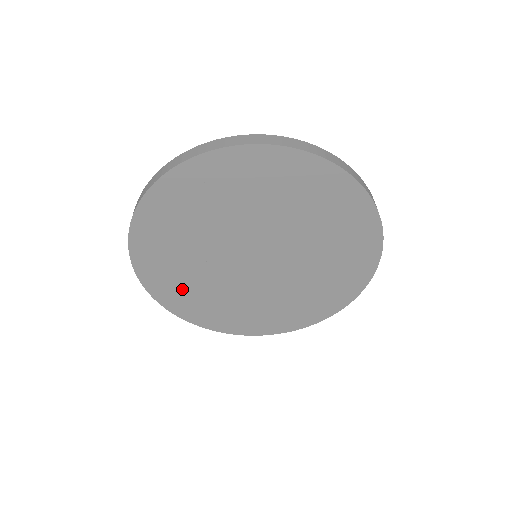
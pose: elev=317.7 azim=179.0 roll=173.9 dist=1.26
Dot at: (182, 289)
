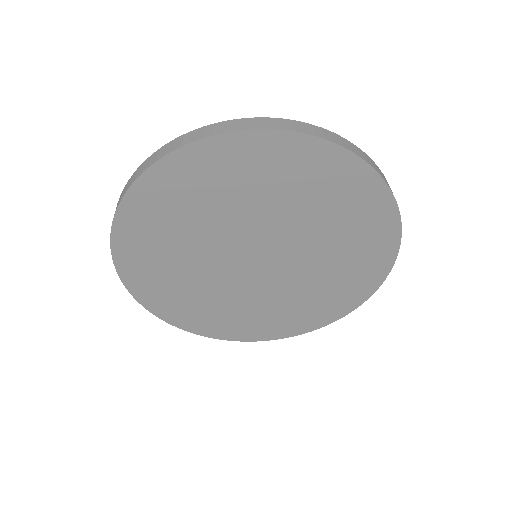
Dot at: (161, 222)
